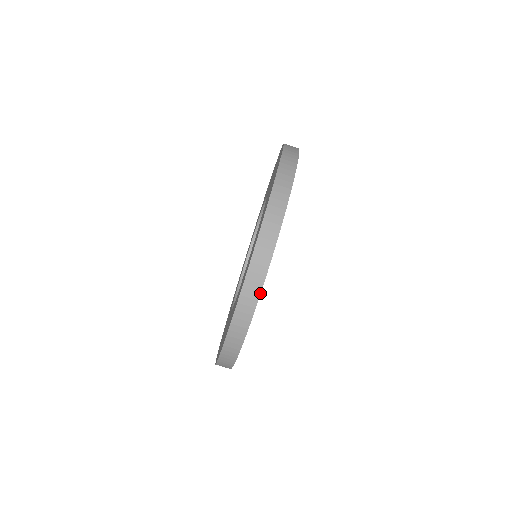
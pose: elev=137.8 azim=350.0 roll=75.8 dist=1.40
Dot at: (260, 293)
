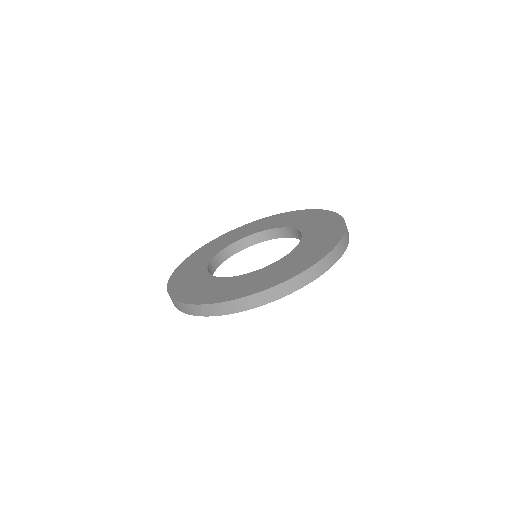
Dot at: occluded
